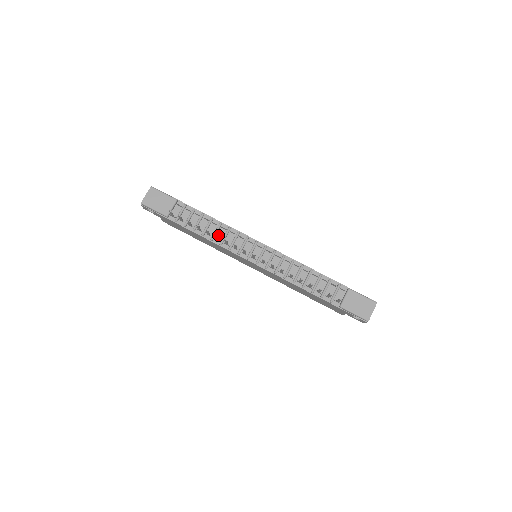
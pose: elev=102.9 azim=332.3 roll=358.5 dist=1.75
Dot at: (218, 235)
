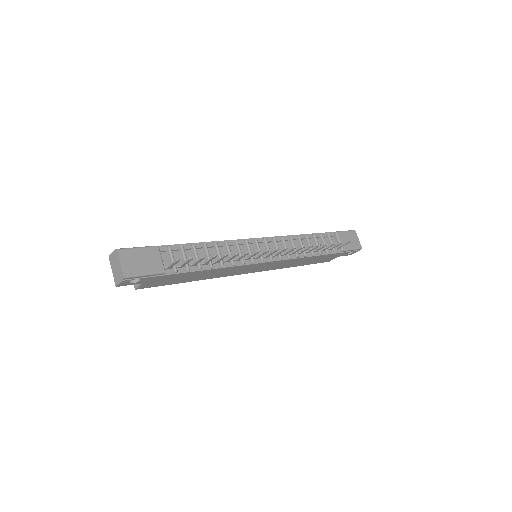
Dot at: occluded
